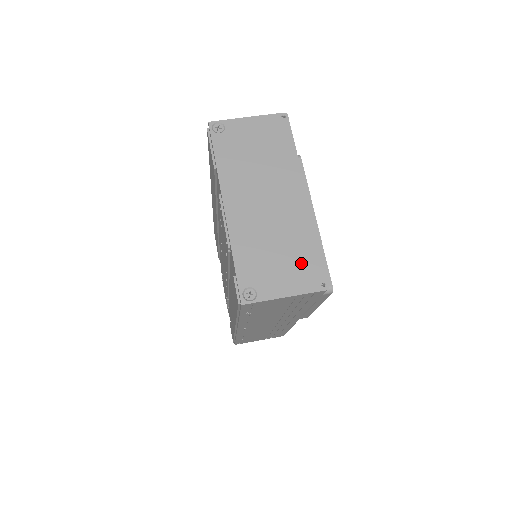
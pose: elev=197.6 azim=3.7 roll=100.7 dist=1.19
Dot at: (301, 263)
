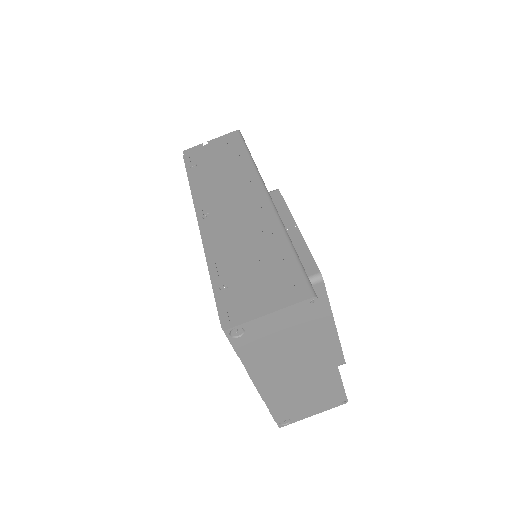
Dot at: (326, 397)
